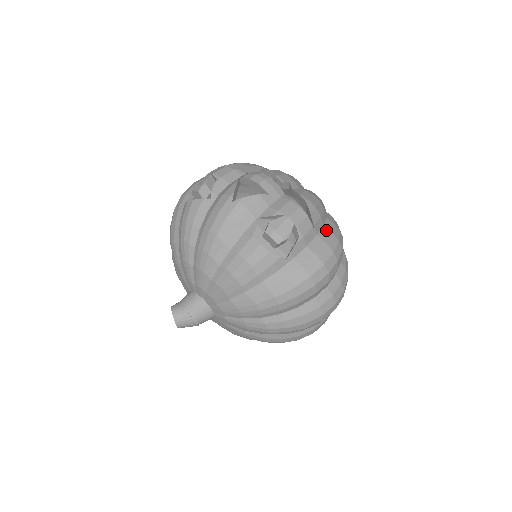
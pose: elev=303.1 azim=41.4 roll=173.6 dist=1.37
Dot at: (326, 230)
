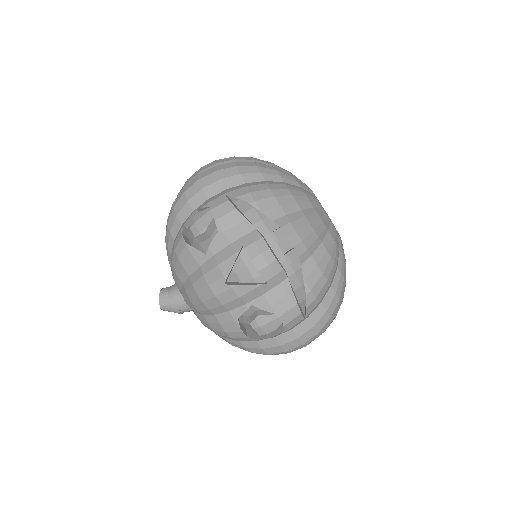
Dot at: (321, 309)
